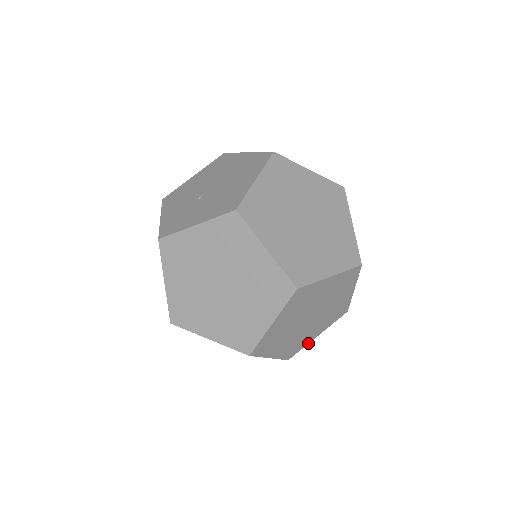
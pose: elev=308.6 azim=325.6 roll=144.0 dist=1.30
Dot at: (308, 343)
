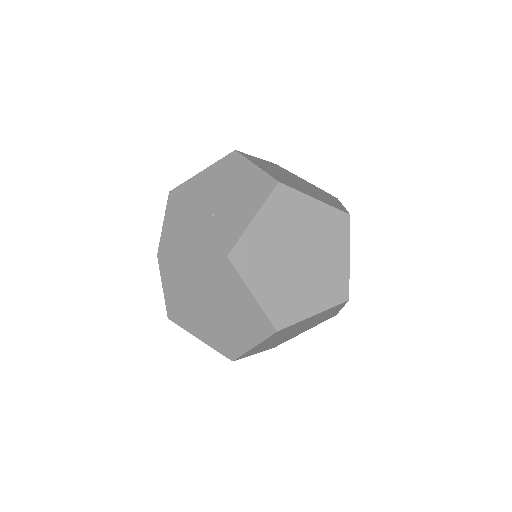
Dot at: occluded
